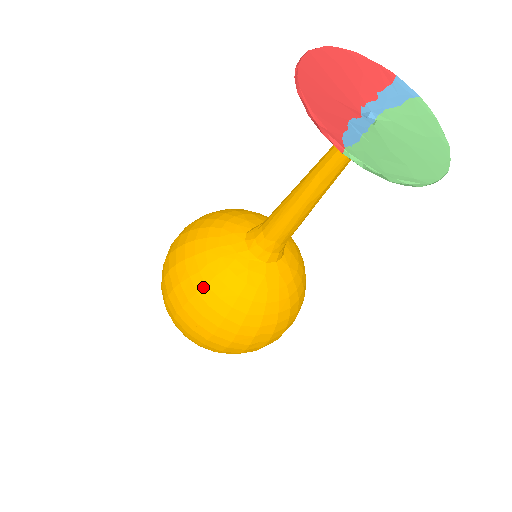
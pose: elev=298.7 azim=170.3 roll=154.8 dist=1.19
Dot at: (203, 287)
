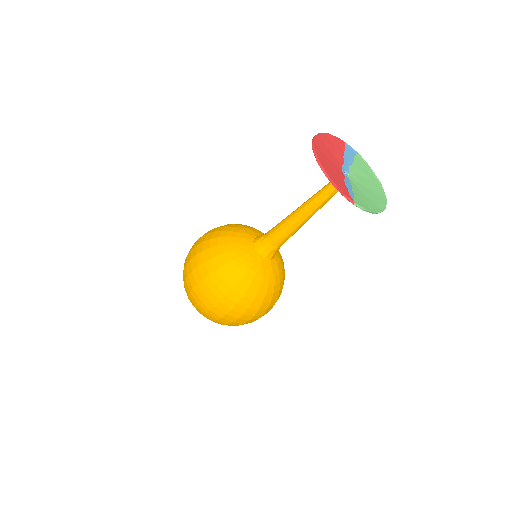
Dot at: (237, 285)
